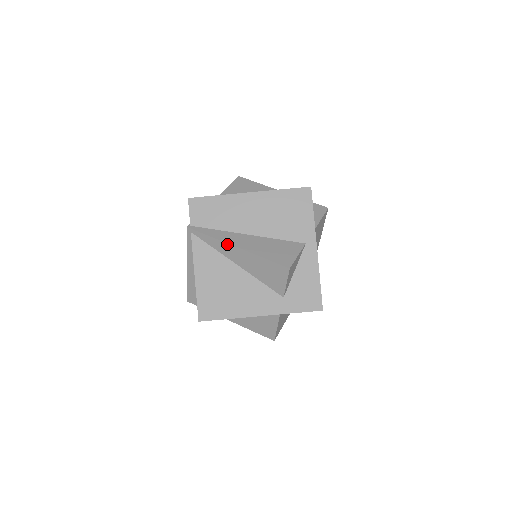
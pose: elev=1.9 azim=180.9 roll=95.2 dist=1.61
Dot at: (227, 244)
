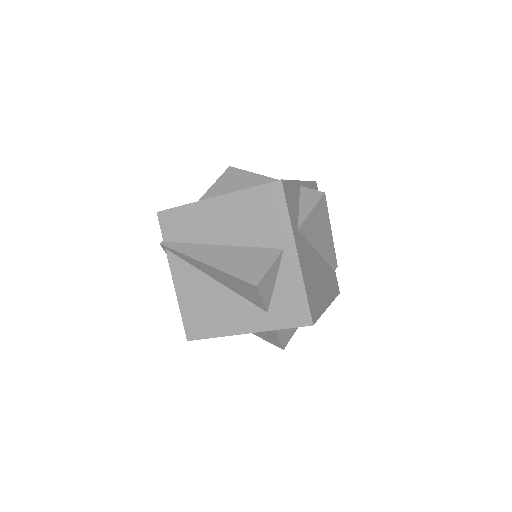
Dot at: (196, 260)
